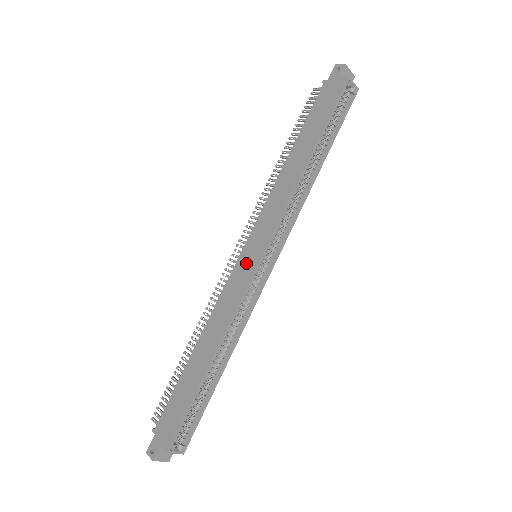
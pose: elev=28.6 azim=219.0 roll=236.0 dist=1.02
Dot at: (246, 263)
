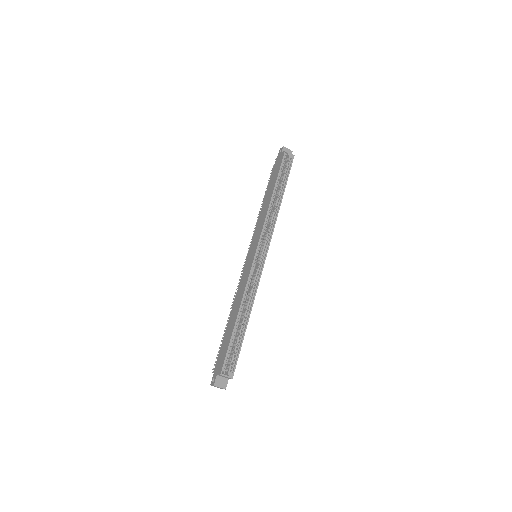
Dot at: (249, 259)
